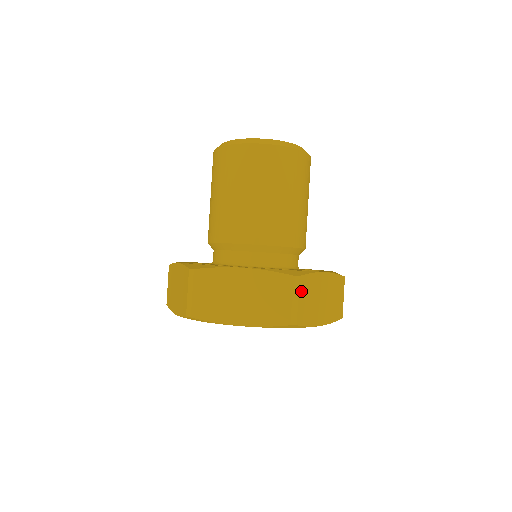
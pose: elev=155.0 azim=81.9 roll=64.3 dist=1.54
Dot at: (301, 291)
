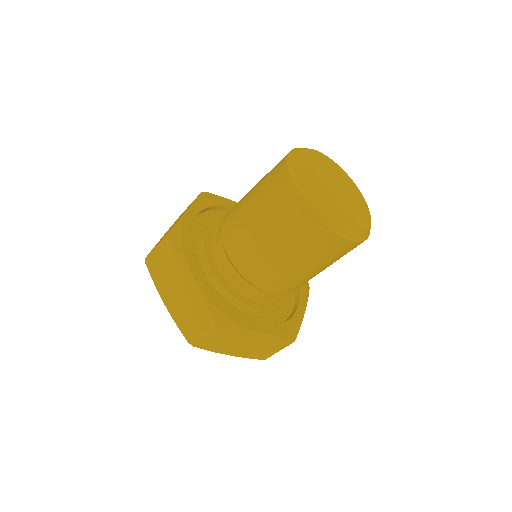
Dot at: (215, 334)
